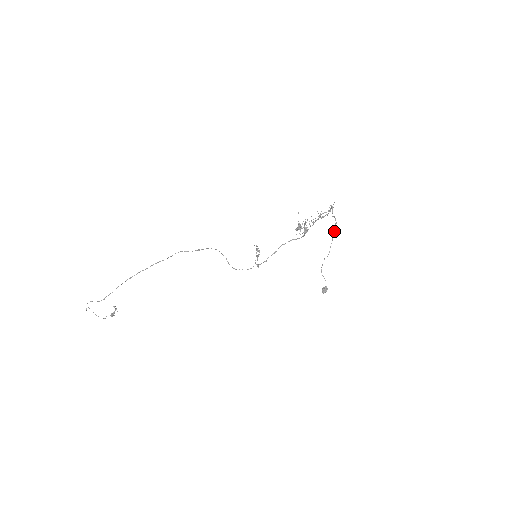
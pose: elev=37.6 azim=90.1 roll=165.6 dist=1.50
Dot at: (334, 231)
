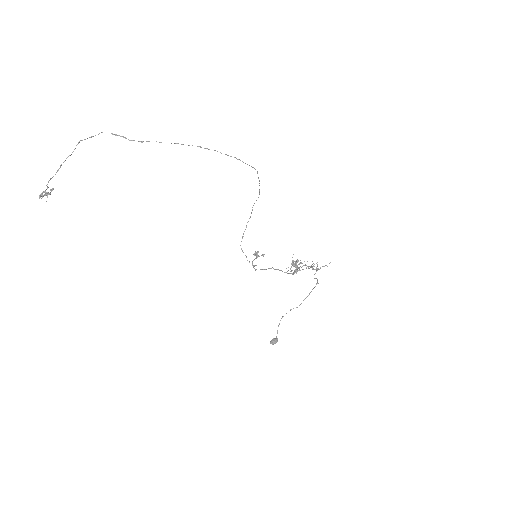
Dot at: (313, 288)
